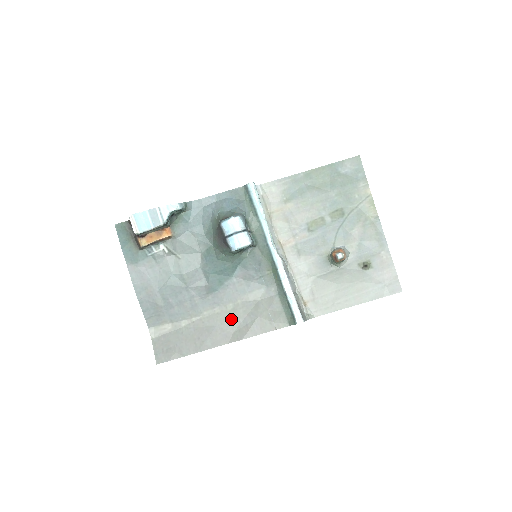
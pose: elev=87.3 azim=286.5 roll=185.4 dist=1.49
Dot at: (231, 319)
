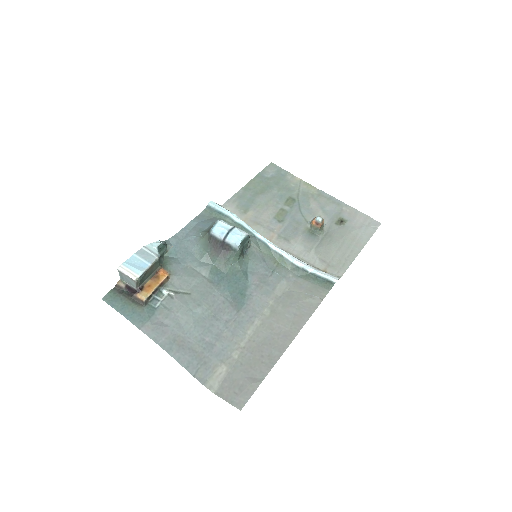
Dot at: (277, 320)
